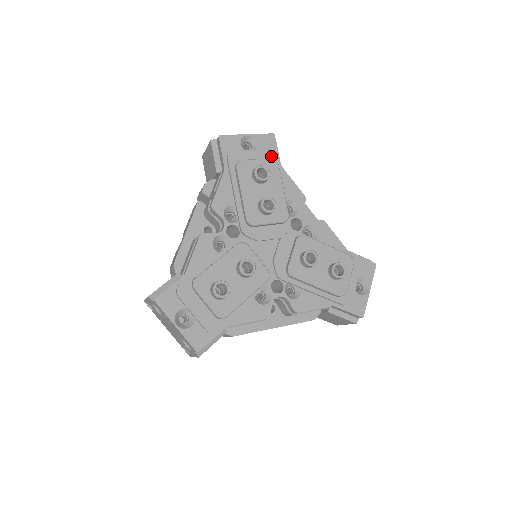
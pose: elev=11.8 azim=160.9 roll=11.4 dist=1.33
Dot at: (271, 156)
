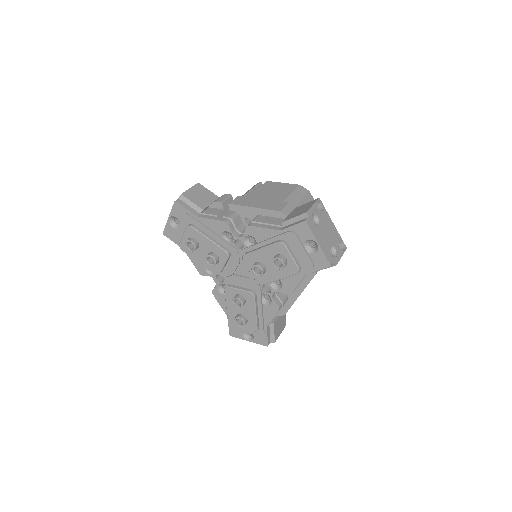
Dot at: (187, 219)
